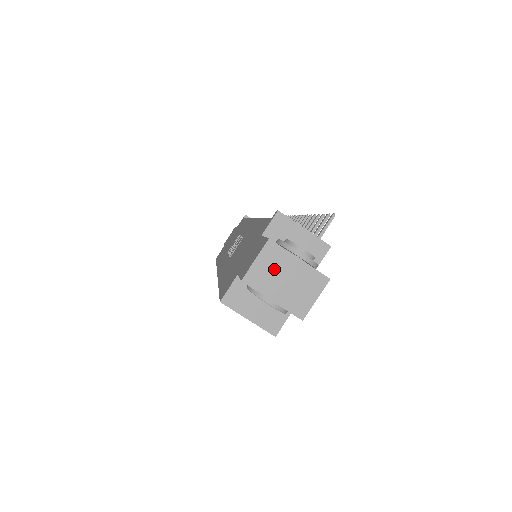
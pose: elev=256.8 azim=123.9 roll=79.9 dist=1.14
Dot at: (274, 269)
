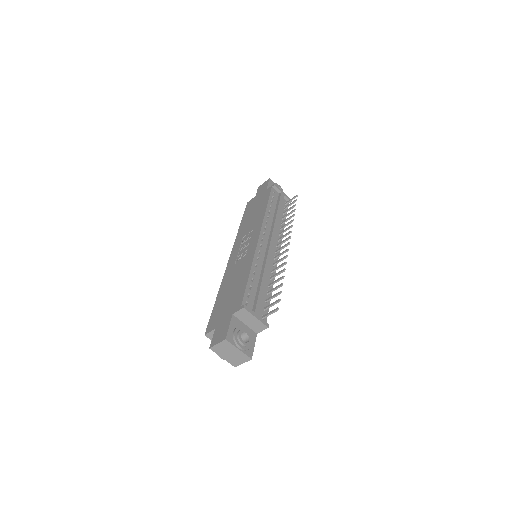
Dot at: (226, 349)
